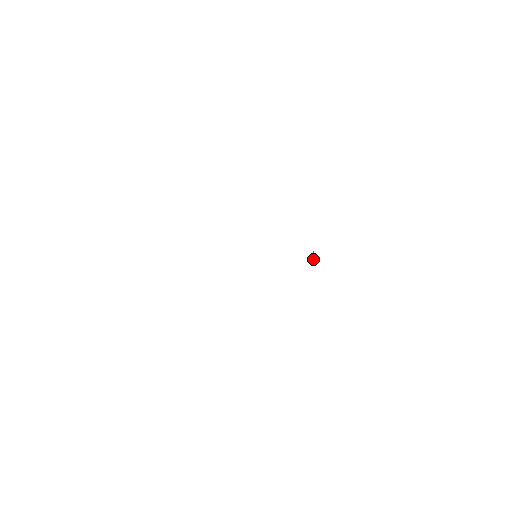
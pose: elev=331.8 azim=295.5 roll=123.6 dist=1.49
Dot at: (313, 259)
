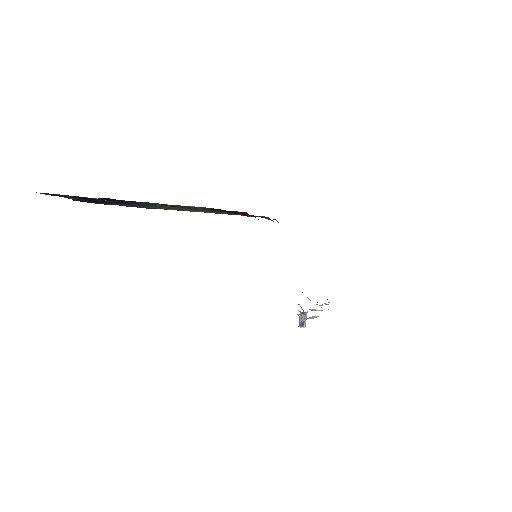
Dot at: (305, 321)
